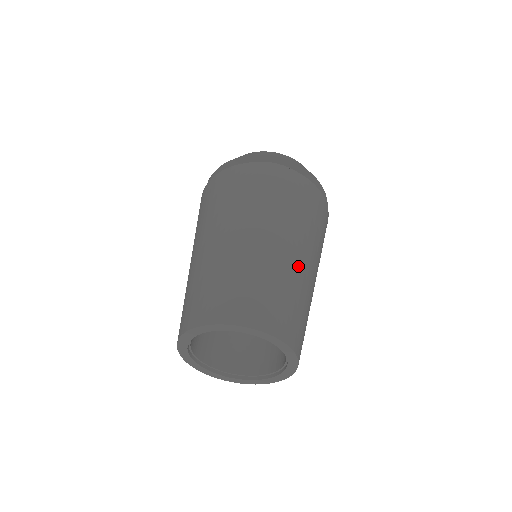
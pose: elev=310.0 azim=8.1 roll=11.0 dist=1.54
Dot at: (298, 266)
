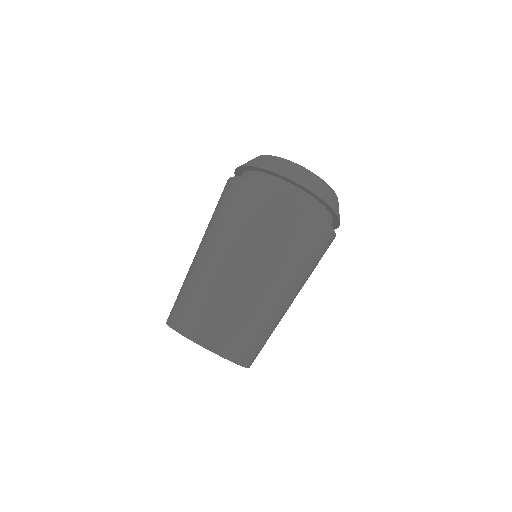
Dot at: (283, 309)
